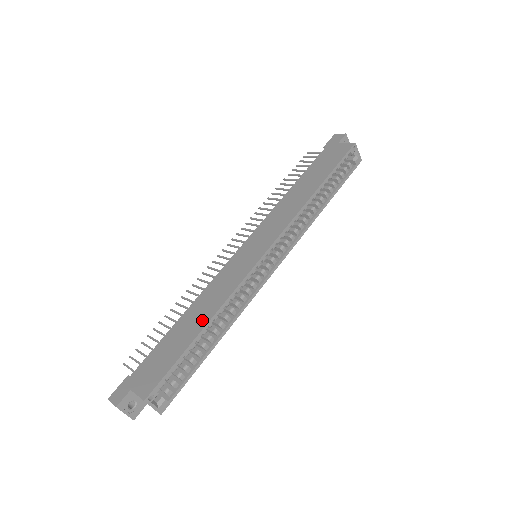
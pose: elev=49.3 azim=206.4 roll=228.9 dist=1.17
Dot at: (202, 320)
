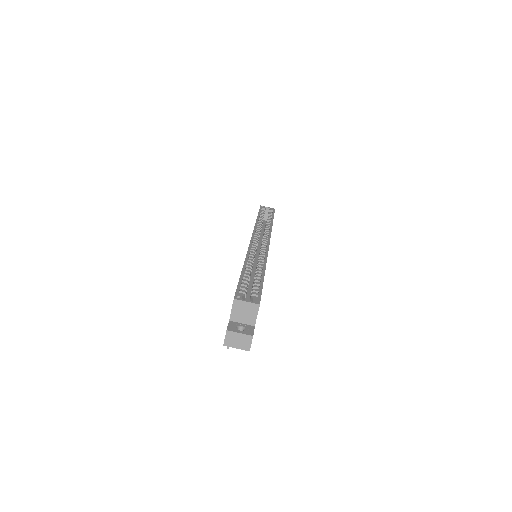
Dot at: occluded
